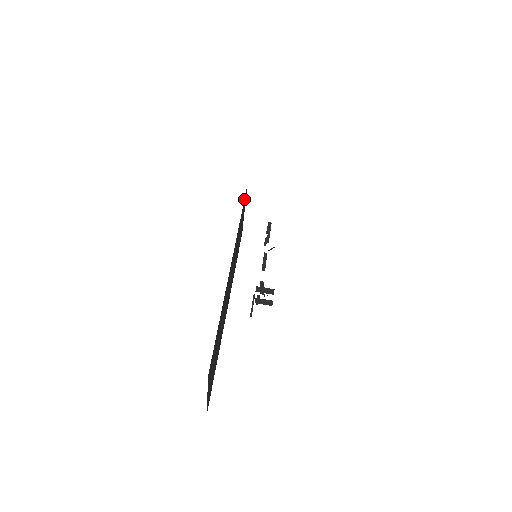
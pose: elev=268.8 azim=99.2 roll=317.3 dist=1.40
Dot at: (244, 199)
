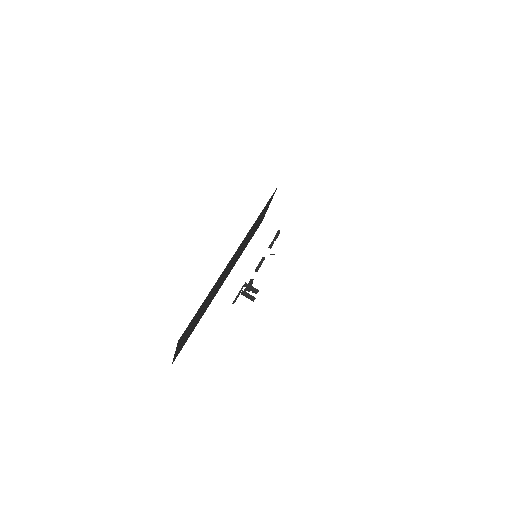
Dot at: (270, 198)
